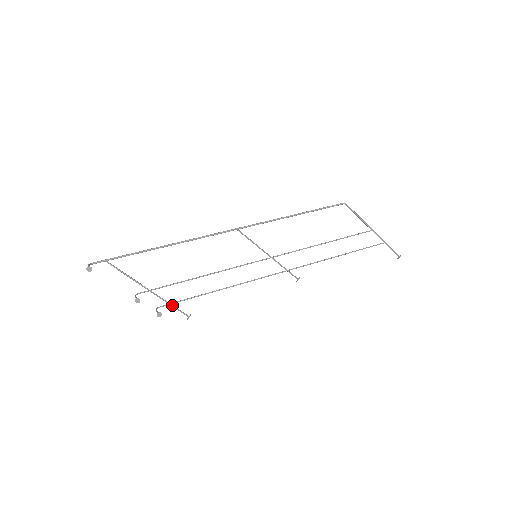
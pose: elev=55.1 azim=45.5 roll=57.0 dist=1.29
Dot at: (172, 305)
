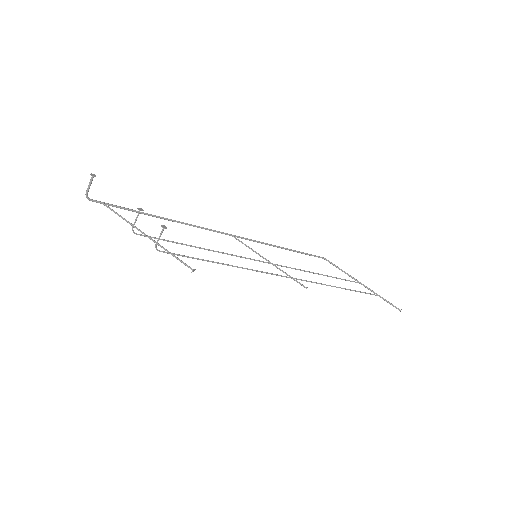
Dot at: (173, 254)
